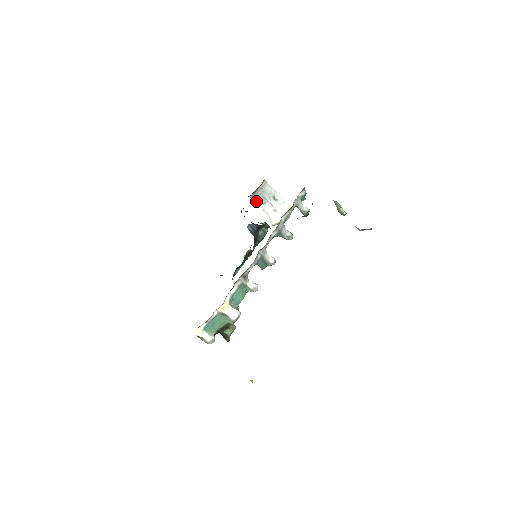
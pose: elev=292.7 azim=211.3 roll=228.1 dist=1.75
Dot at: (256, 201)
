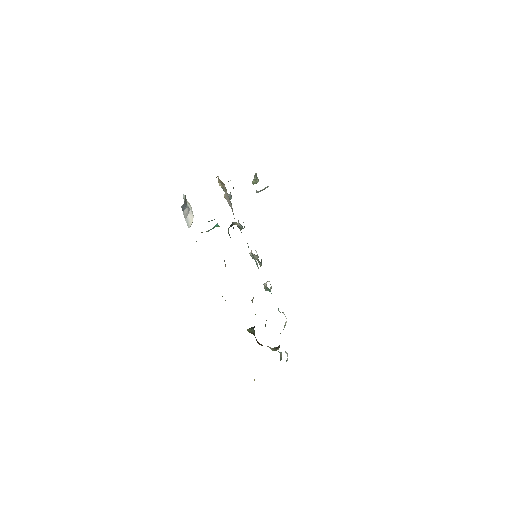
Dot at: (183, 209)
